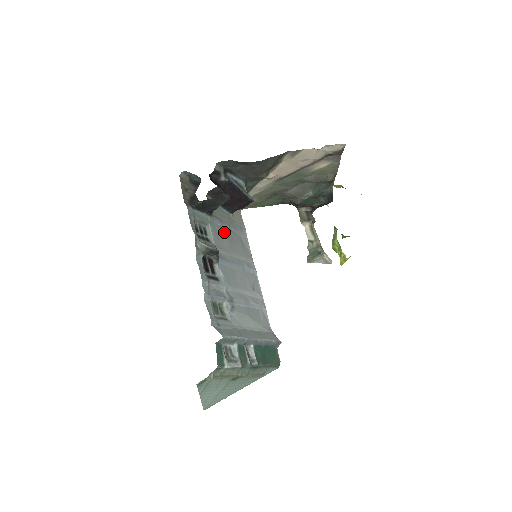
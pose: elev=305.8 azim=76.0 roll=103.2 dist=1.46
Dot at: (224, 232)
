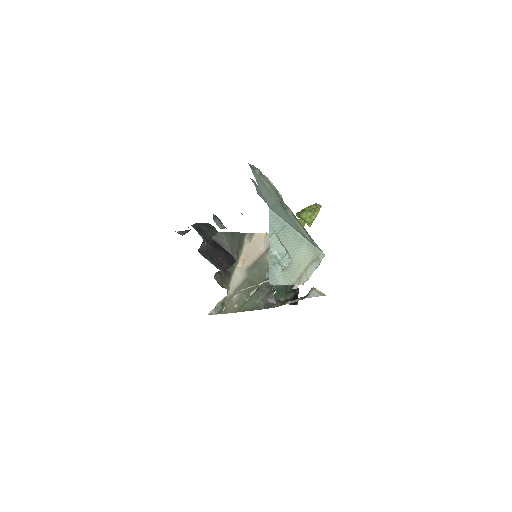
Dot at: occluded
